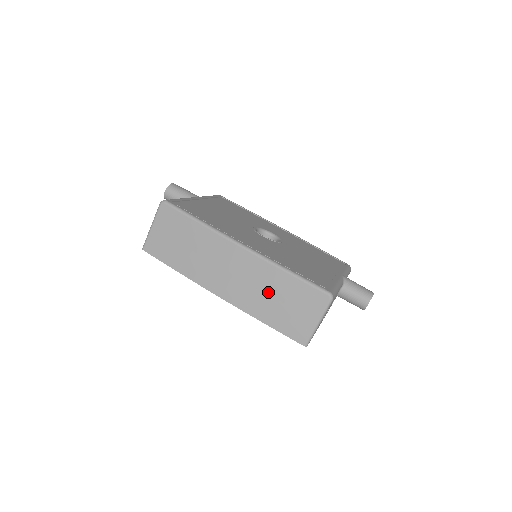
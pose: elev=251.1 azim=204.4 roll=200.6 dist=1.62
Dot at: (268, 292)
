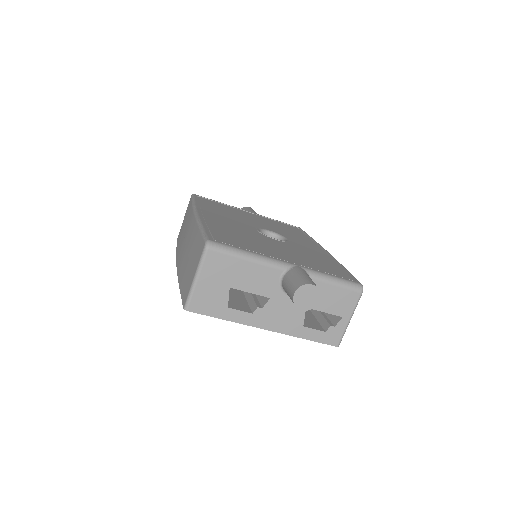
Dot at: (188, 252)
